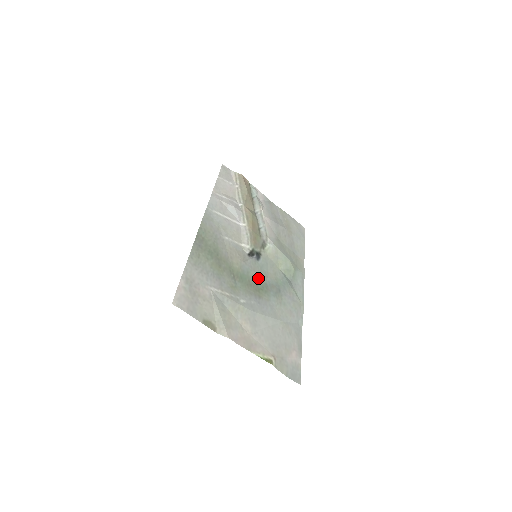
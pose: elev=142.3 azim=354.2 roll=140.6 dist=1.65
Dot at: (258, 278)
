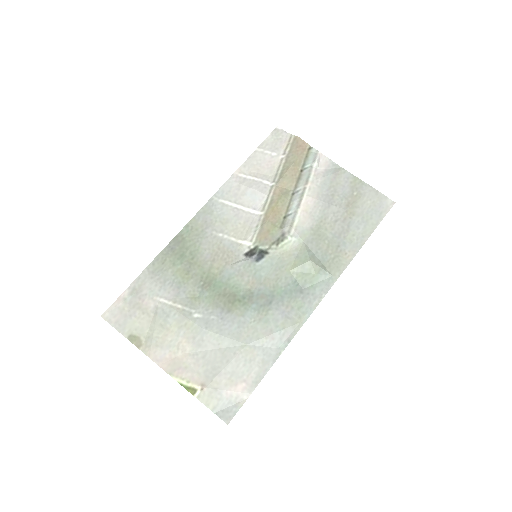
Dot at: (243, 286)
